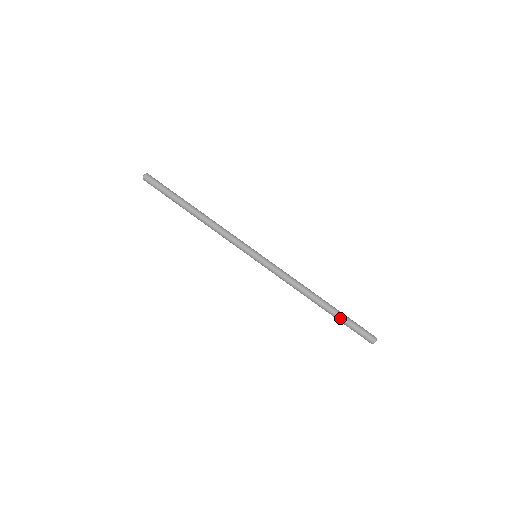
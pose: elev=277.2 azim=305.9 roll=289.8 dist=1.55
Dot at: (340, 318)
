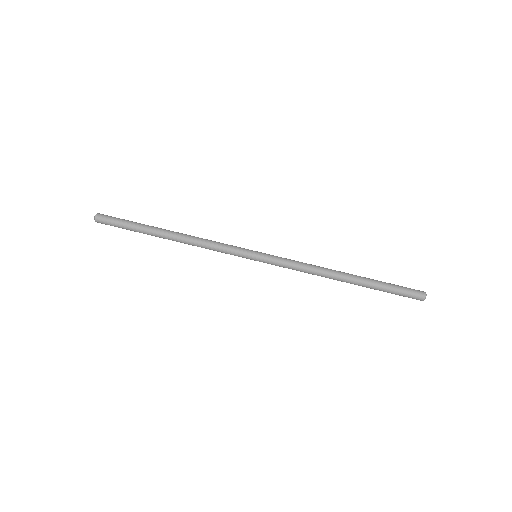
Dot at: (377, 286)
